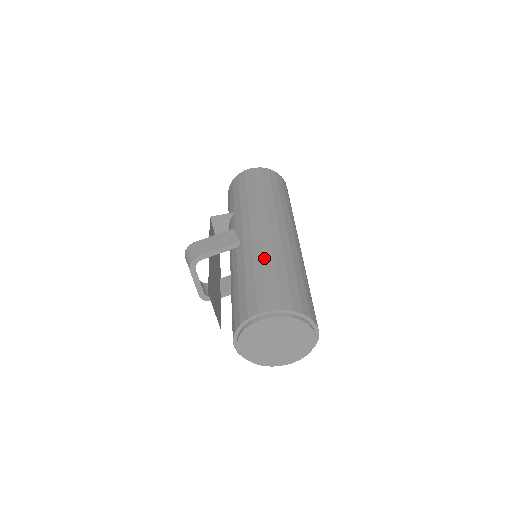
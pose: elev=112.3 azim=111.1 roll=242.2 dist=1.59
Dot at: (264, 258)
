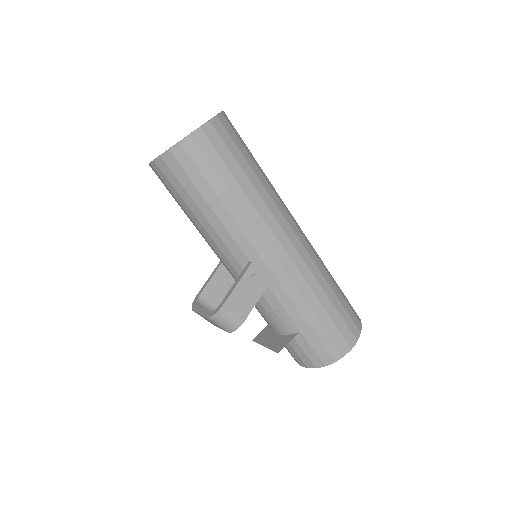
Dot at: (315, 294)
